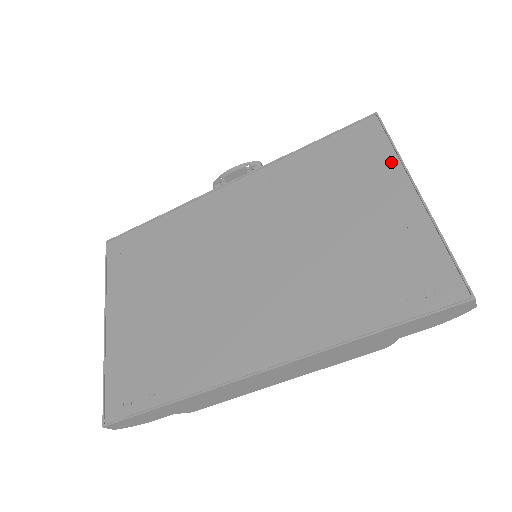
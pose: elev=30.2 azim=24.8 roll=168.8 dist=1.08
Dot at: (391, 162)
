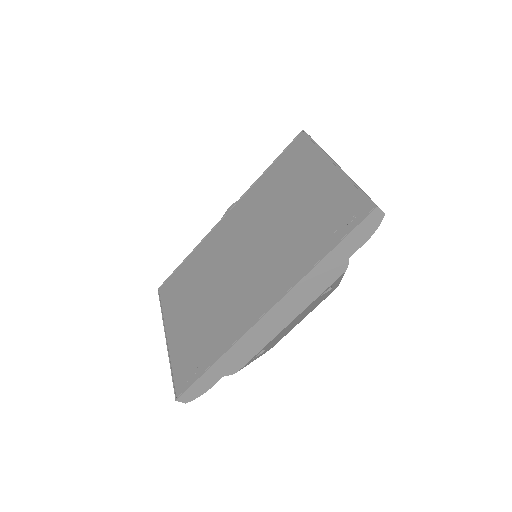
Dot at: (316, 154)
